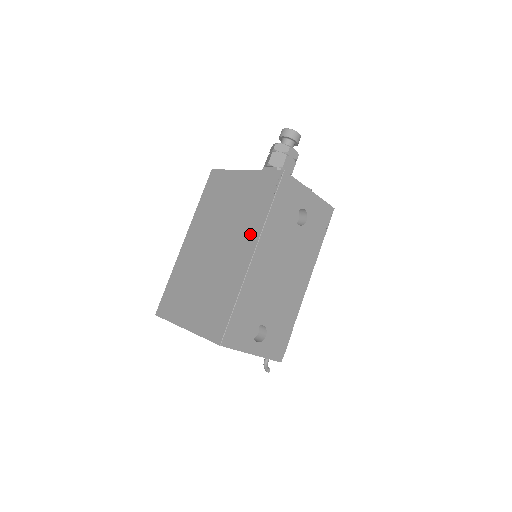
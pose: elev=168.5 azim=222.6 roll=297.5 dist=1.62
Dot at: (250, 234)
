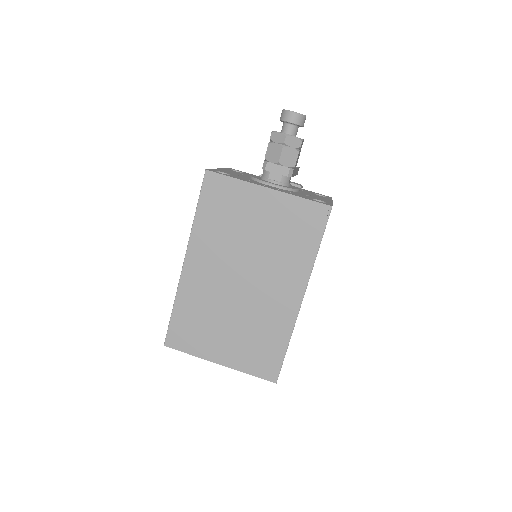
Dot at: (294, 275)
